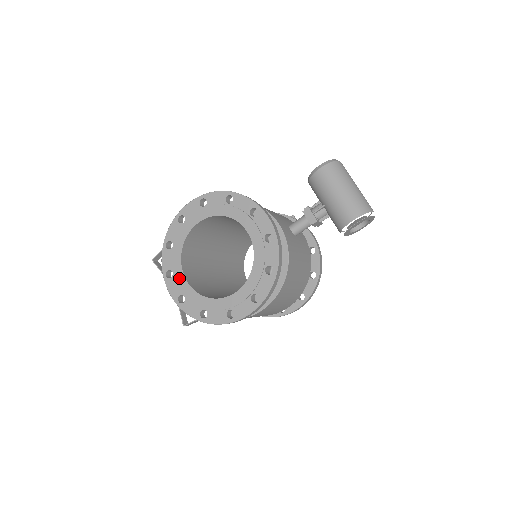
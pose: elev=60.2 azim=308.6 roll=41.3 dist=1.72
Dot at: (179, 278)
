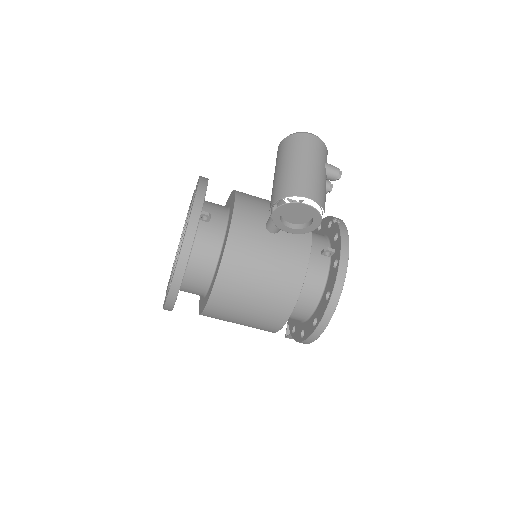
Dot at: occluded
